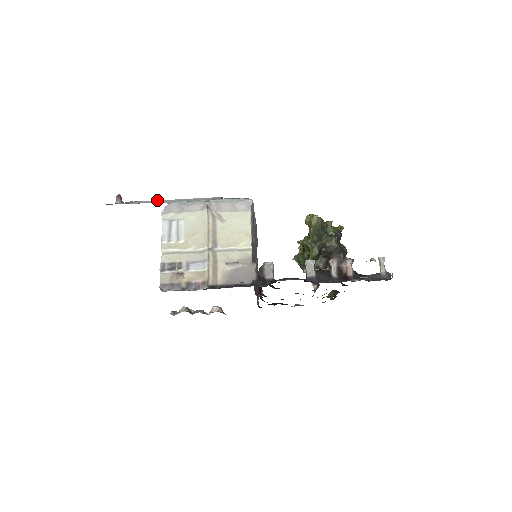
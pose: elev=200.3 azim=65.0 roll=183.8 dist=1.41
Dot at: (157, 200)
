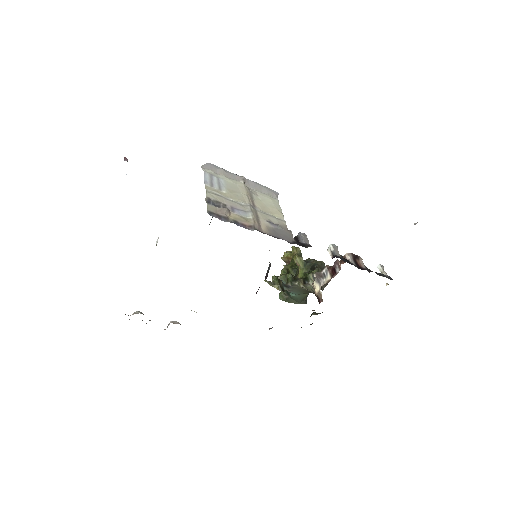
Dot at: occluded
